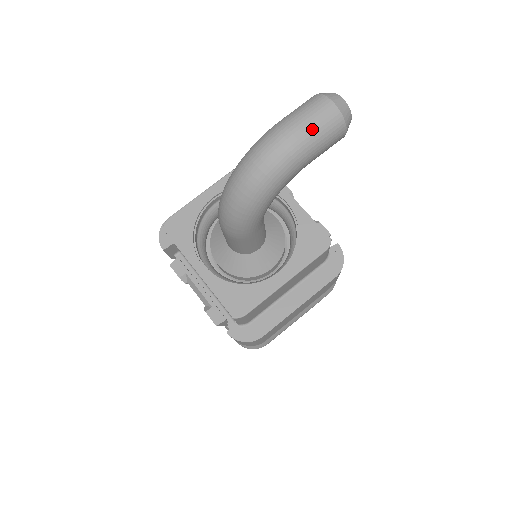
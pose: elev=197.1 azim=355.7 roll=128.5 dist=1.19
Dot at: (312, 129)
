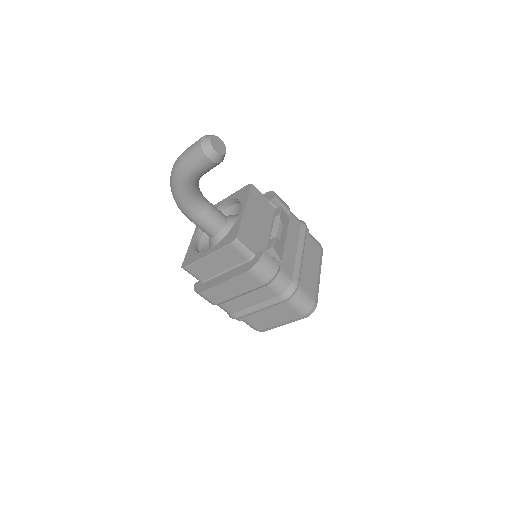
Dot at: (188, 153)
